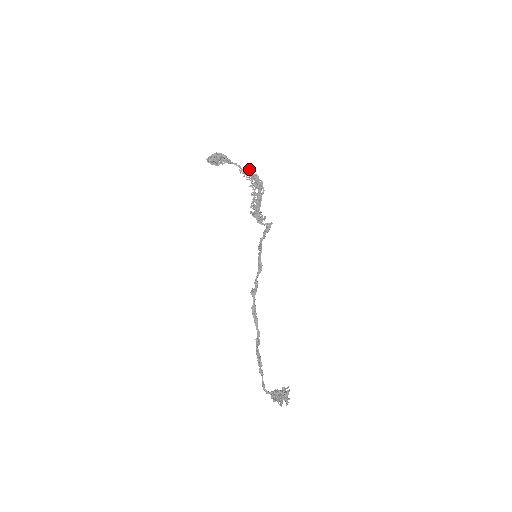
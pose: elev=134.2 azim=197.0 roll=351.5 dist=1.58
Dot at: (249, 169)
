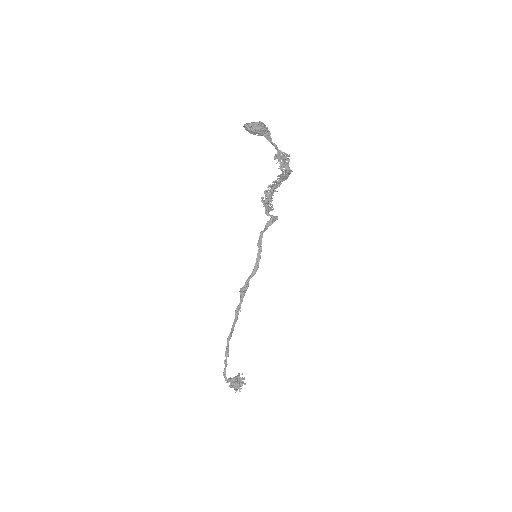
Dot at: (287, 160)
